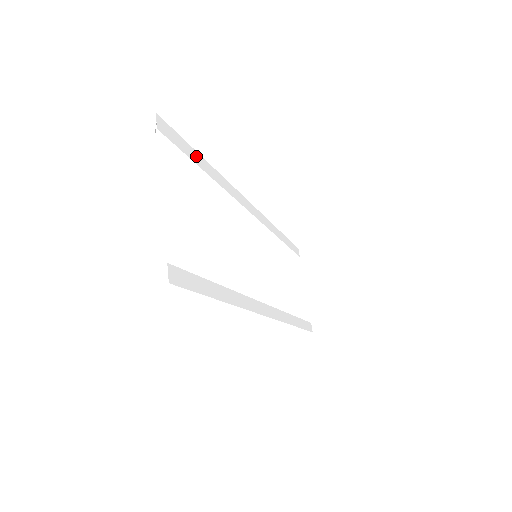
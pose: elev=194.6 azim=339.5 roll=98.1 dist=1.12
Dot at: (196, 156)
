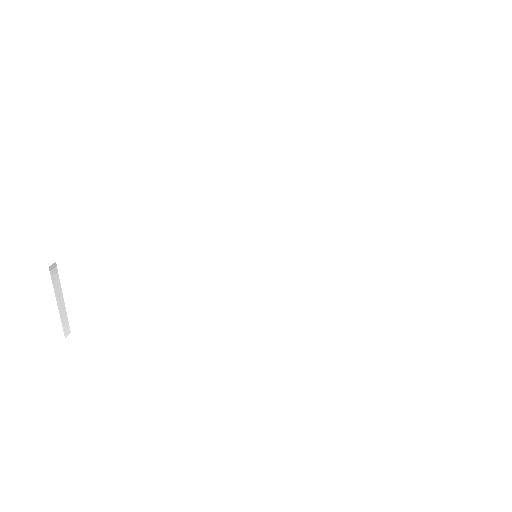
Dot at: (136, 239)
